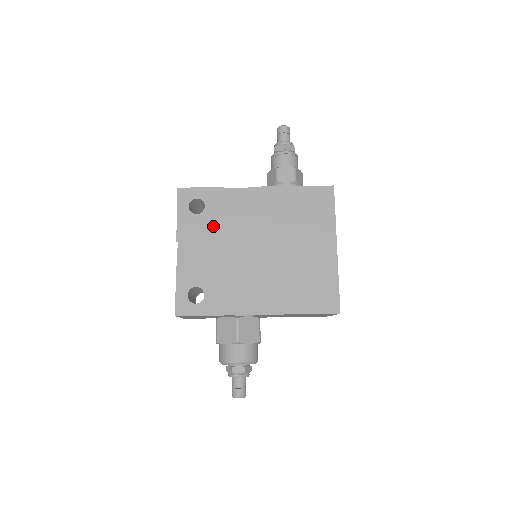
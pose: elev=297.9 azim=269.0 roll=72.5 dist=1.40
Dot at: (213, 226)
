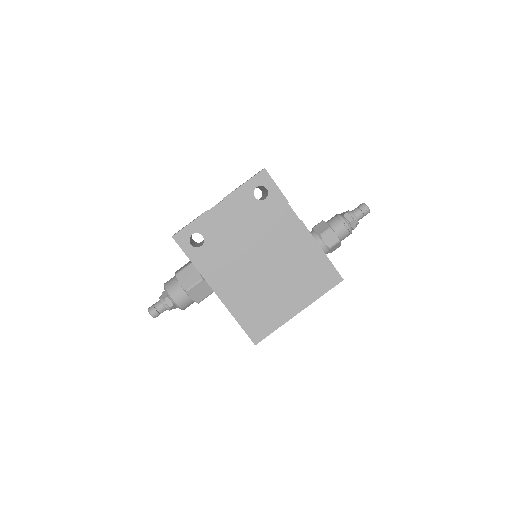
Dot at: (255, 216)
